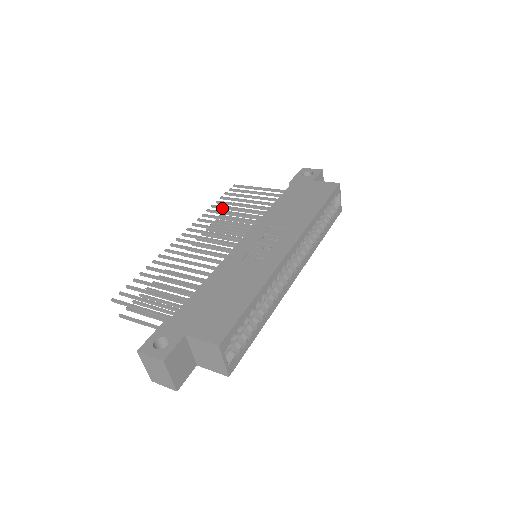
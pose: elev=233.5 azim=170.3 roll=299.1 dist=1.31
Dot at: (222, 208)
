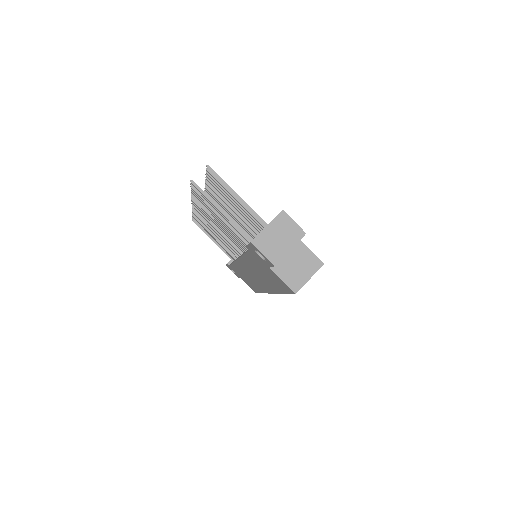
Dot at: occluded
